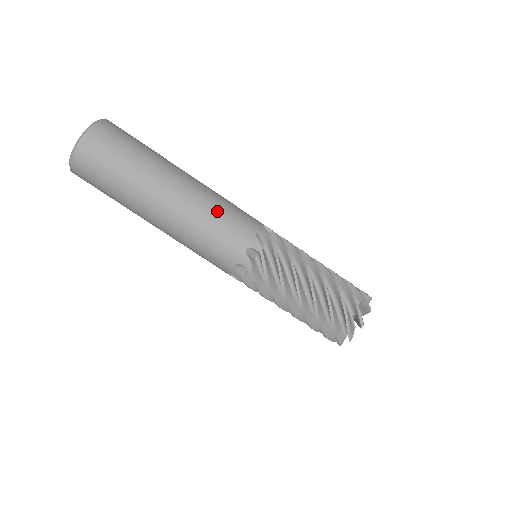
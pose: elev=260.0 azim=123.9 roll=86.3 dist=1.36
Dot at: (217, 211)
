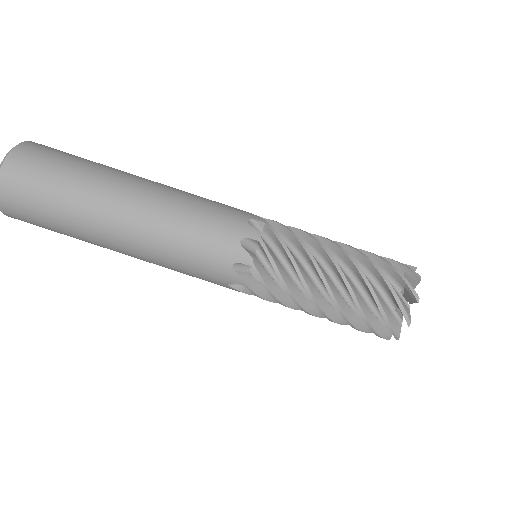
Dot at: (192, 206)
